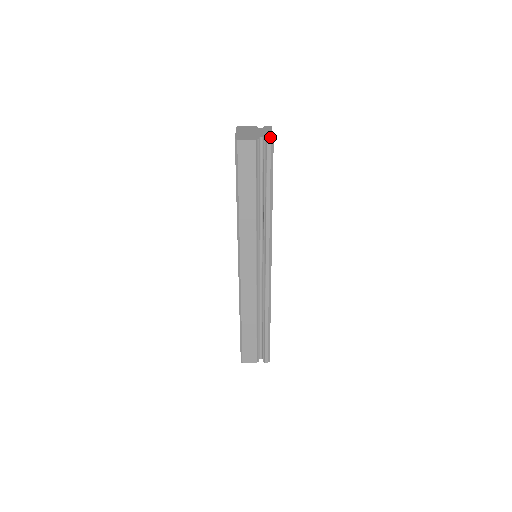
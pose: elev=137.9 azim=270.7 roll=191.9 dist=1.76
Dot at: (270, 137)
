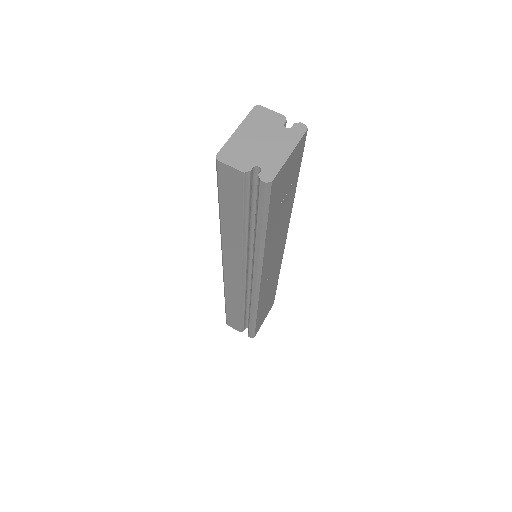
Dot at: (271, 173)
